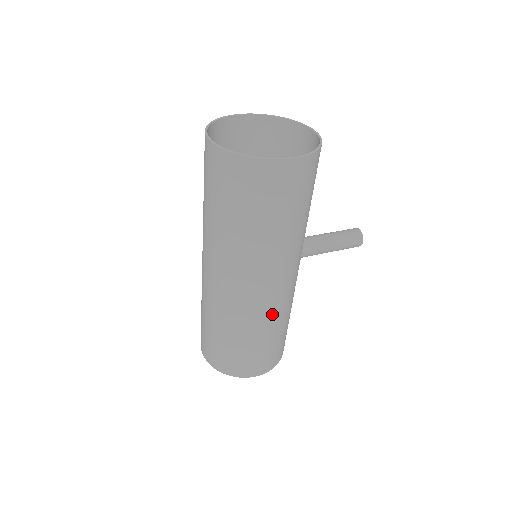
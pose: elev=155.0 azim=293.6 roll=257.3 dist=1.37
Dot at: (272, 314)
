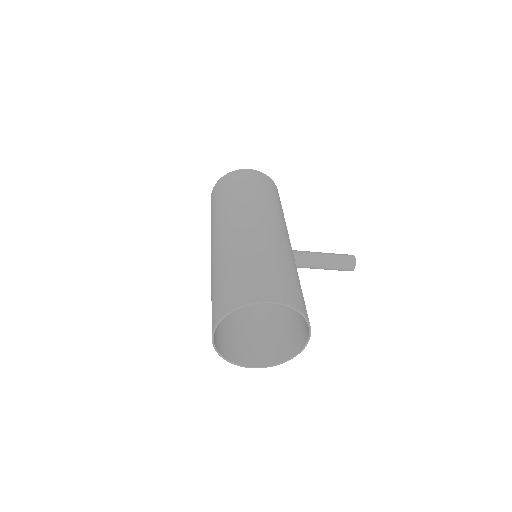
Dot at: (266, 243)
